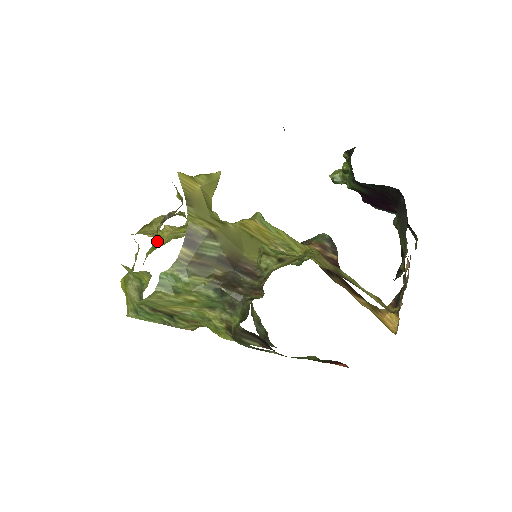
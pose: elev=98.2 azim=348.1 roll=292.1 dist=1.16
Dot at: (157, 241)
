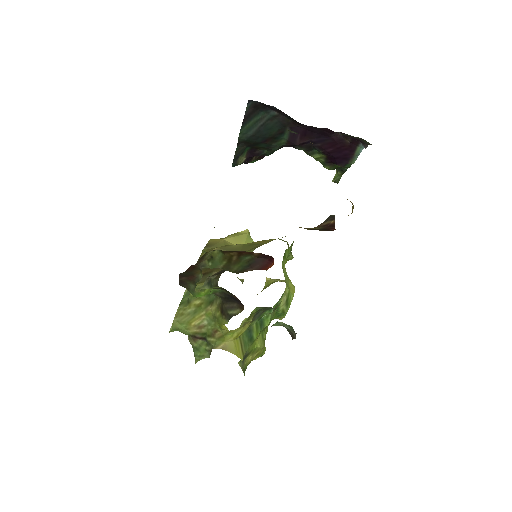
Dot at: occluded
